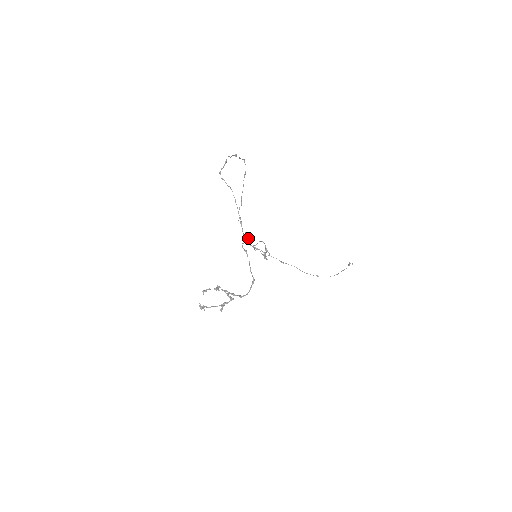
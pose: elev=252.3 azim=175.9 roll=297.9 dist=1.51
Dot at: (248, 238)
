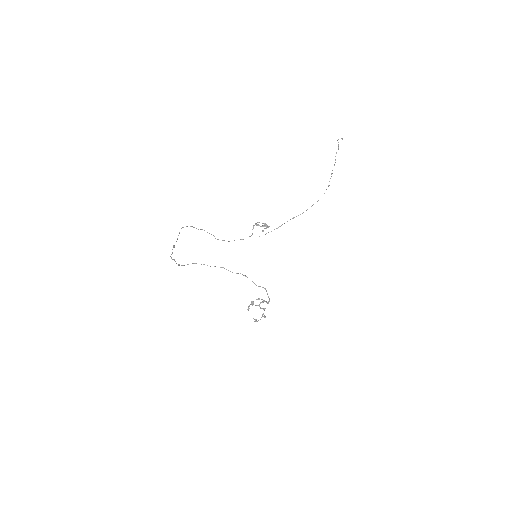
Dot at: occluded
